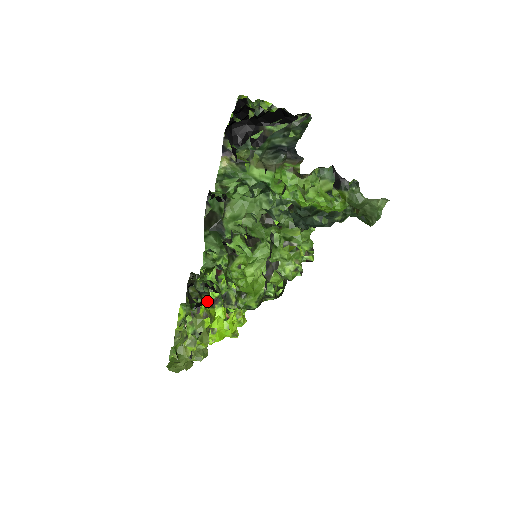
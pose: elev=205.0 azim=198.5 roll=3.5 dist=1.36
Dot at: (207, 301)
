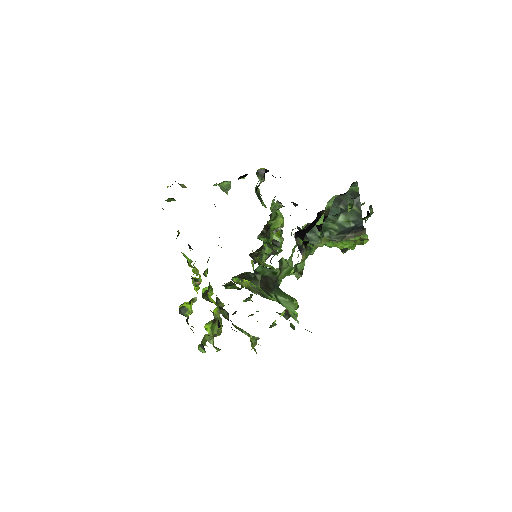
Dot at: occluded
